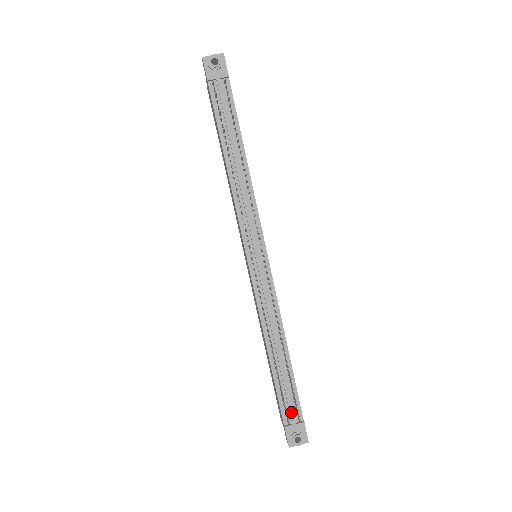
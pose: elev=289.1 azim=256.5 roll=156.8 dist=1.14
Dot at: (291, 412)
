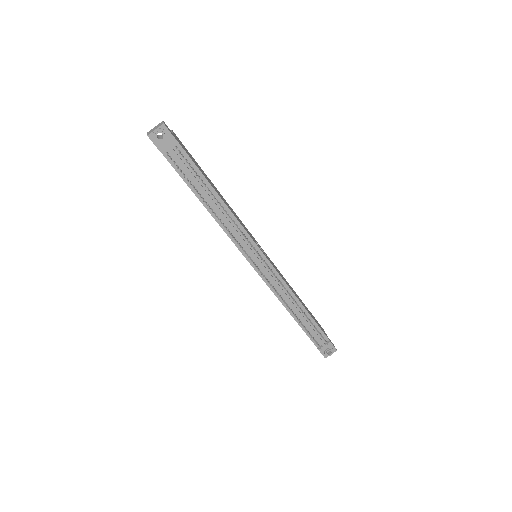
Dot at: (319, 340)
